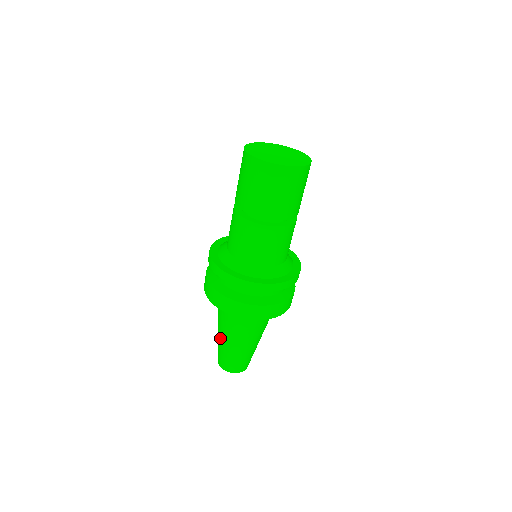
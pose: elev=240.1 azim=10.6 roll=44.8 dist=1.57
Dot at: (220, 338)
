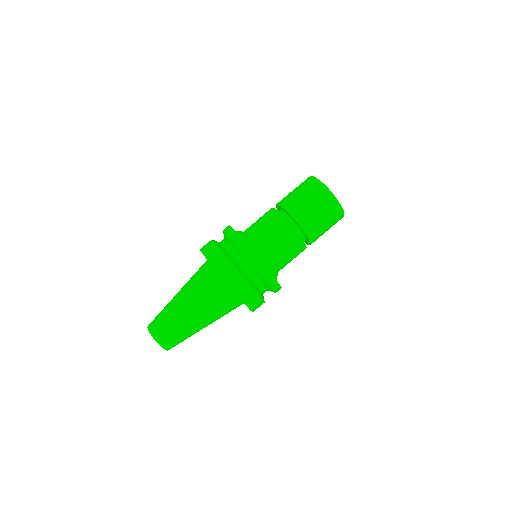
Dot at: (181, 309)
